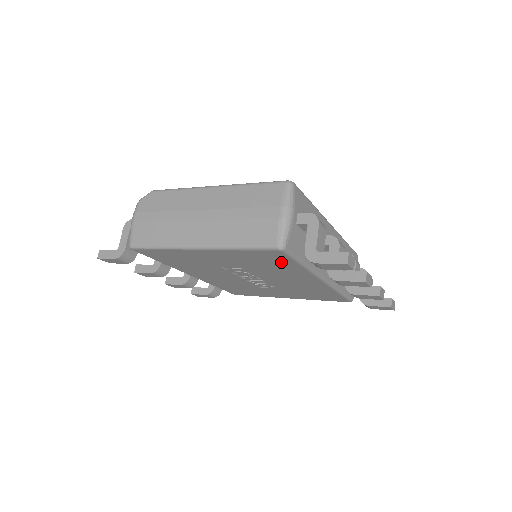
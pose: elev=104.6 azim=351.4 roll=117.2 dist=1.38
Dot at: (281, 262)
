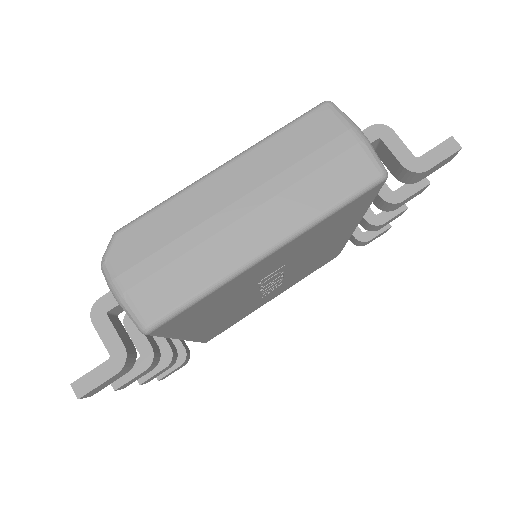
Dot at: (354, 212)
